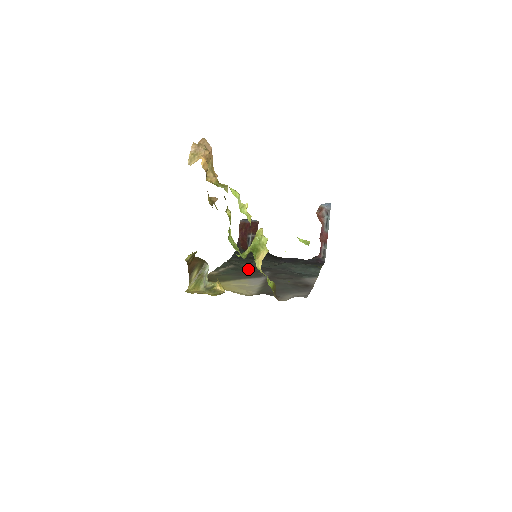
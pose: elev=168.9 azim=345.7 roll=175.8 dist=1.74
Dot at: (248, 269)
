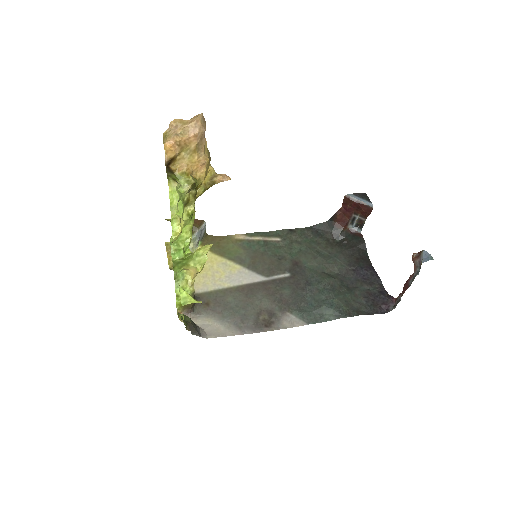
Dot at: (283, 255)
